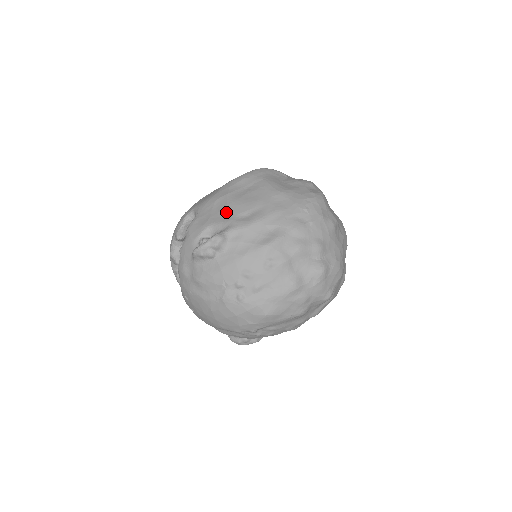
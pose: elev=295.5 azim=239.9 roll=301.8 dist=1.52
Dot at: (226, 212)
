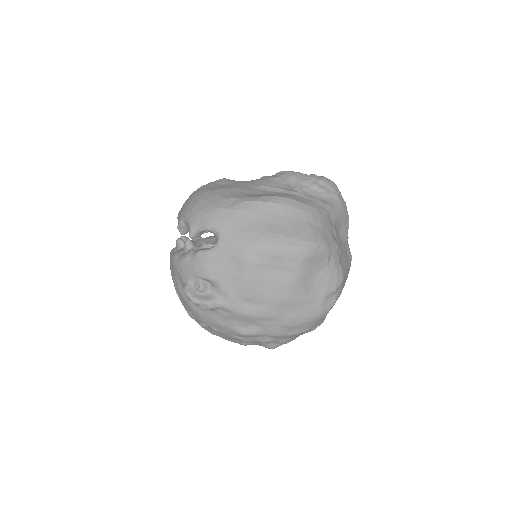
Dot at: (236, 284)
